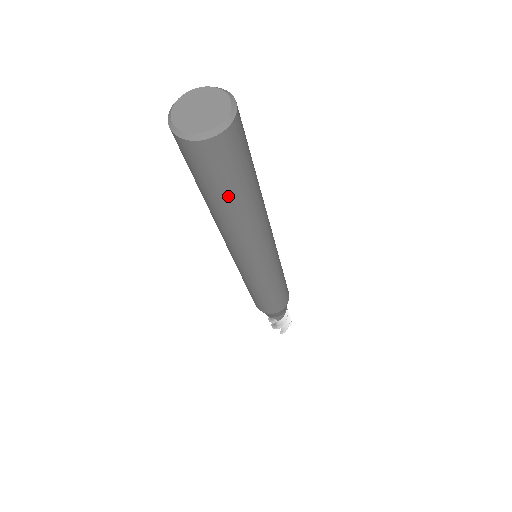
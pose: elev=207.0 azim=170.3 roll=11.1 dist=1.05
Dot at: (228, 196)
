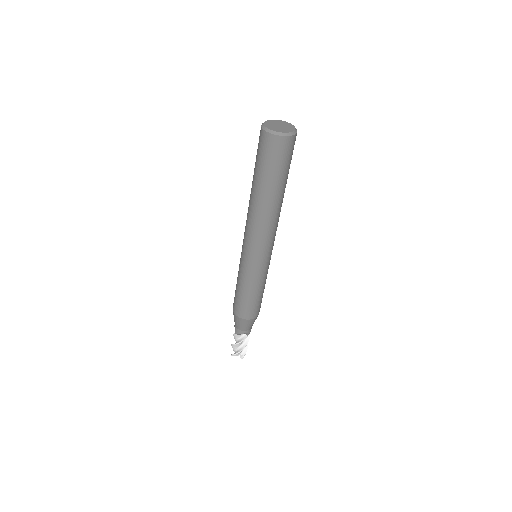
Dot at: (259, 176)
